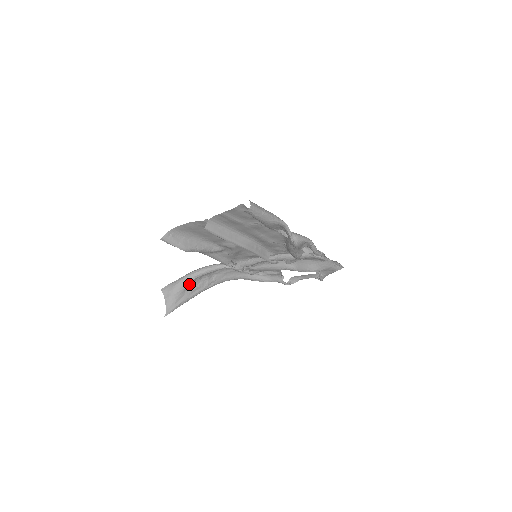
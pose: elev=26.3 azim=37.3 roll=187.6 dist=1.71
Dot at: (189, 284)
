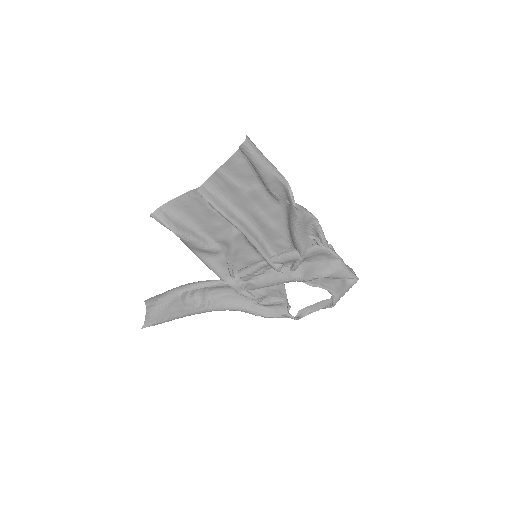
Dot at: (177, 298)
